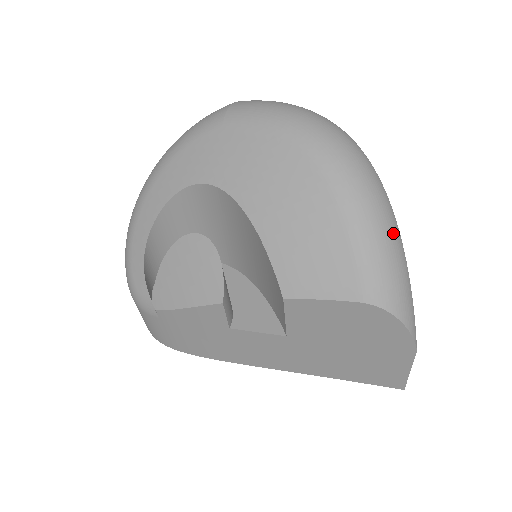
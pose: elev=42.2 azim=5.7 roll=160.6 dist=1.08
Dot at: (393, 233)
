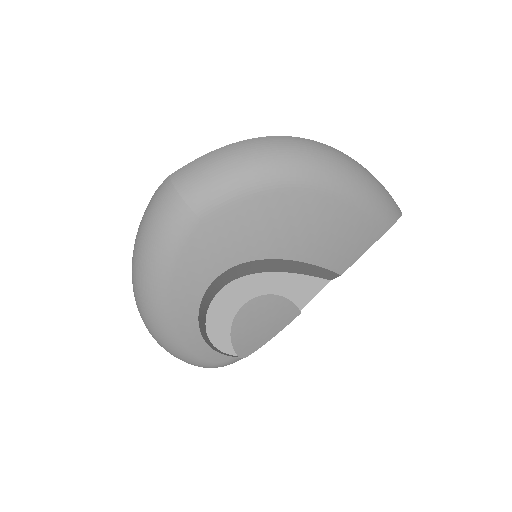
Dot at: (371, 177)
